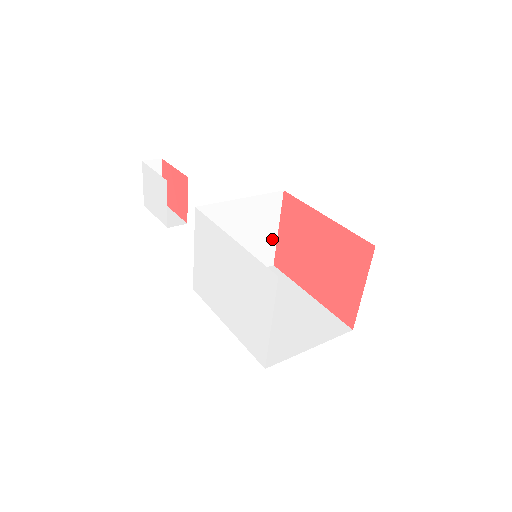
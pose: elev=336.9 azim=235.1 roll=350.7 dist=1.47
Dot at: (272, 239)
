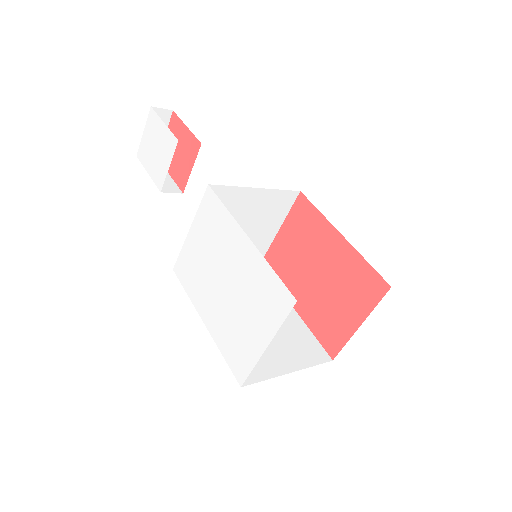
Dot at: (269, 237)
